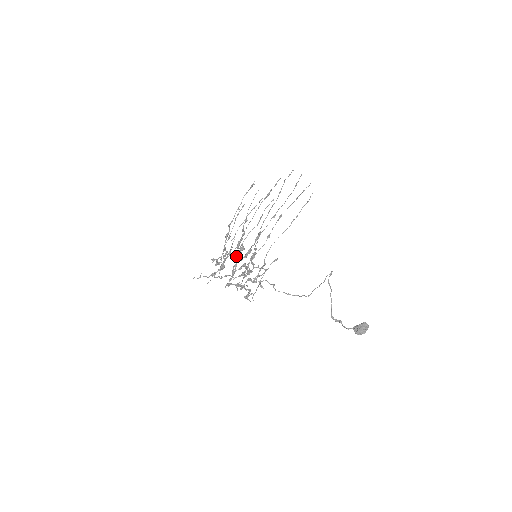
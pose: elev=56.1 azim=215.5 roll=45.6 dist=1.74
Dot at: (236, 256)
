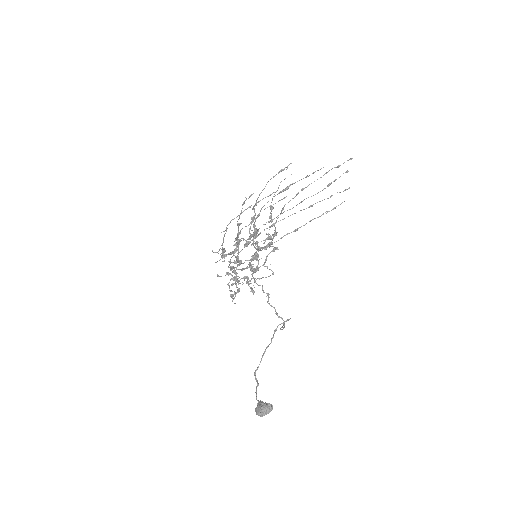
Dot at: (256, 244)
